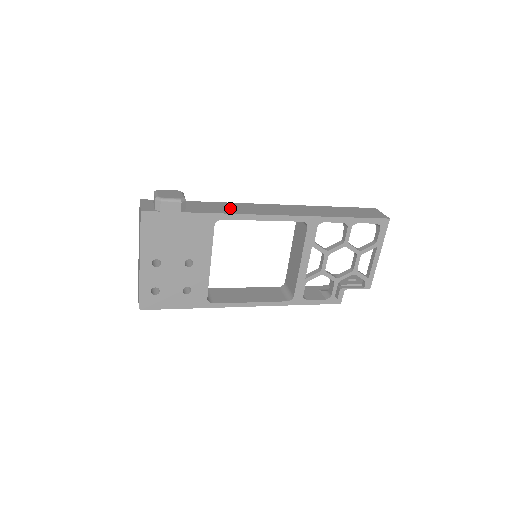
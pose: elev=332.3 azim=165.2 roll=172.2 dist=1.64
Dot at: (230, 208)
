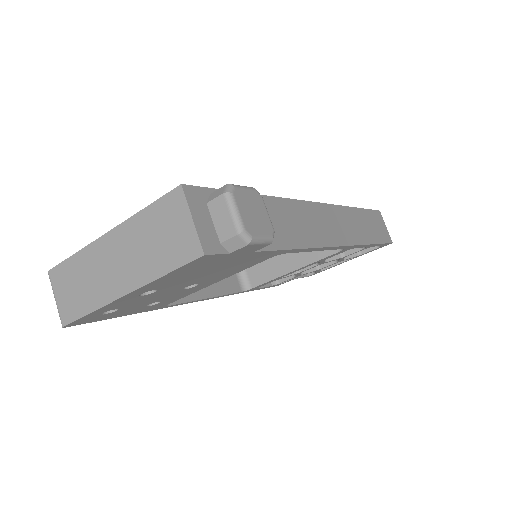
Dot at: (295, 225)
